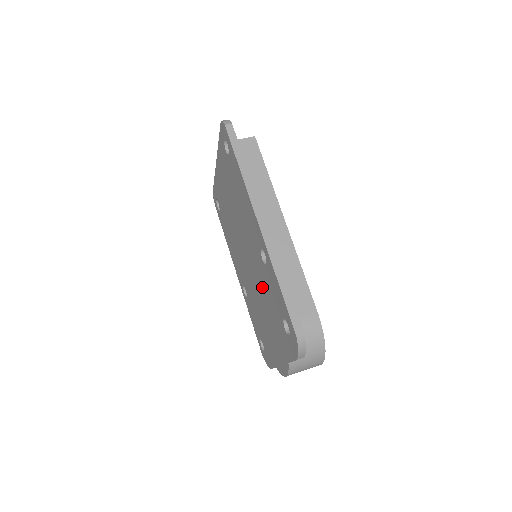
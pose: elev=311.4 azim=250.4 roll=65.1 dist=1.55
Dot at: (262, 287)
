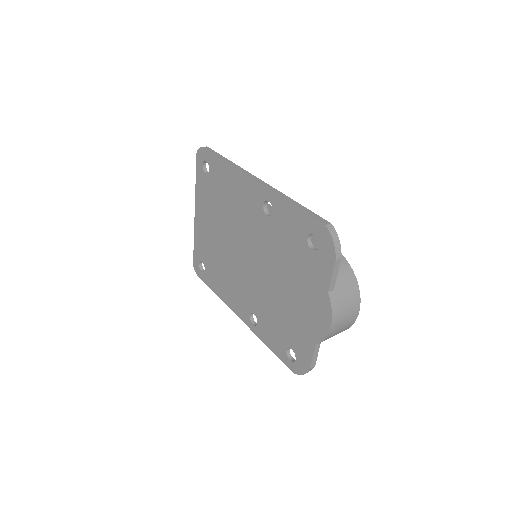
Dot at: (274, 255)
